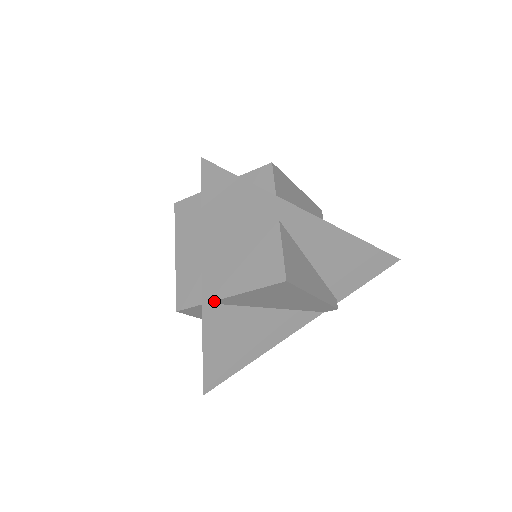
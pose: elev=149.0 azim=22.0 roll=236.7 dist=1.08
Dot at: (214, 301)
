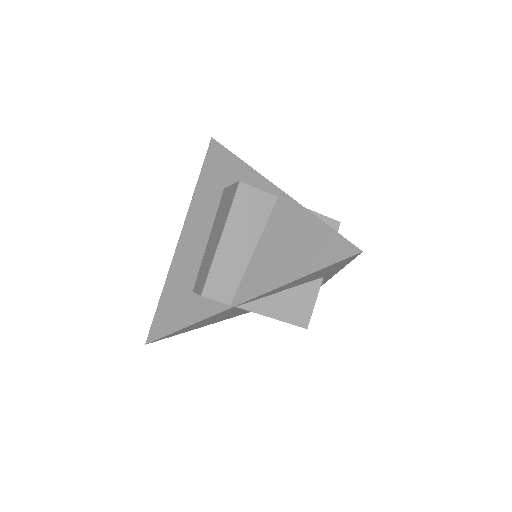
Dot at: (242, 308)
